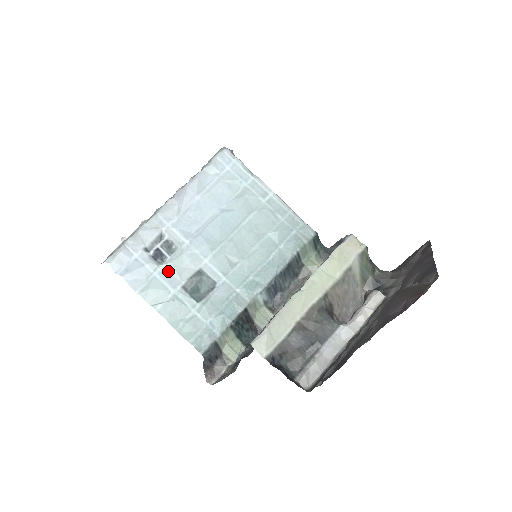
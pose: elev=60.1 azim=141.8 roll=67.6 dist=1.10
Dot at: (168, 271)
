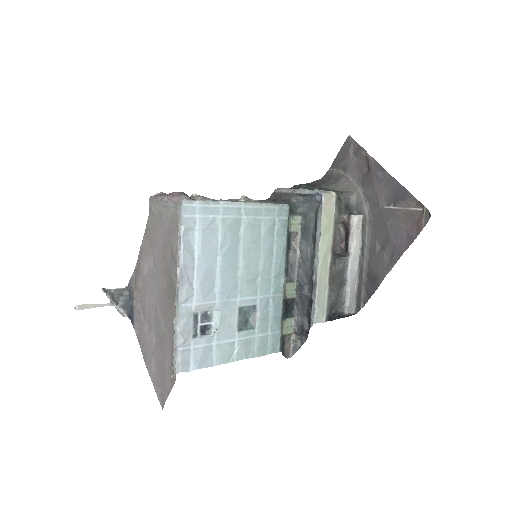
Dot at: (221, 332)
